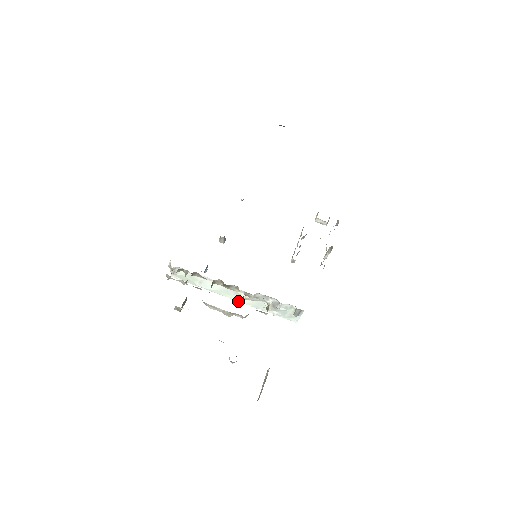
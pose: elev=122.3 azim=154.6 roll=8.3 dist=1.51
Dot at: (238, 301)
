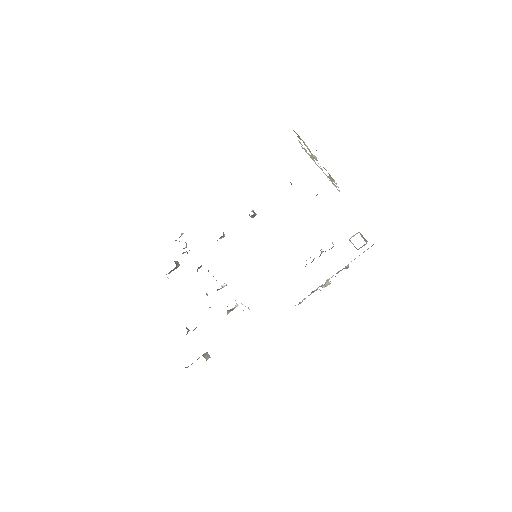
Dot at: (221, 285)
